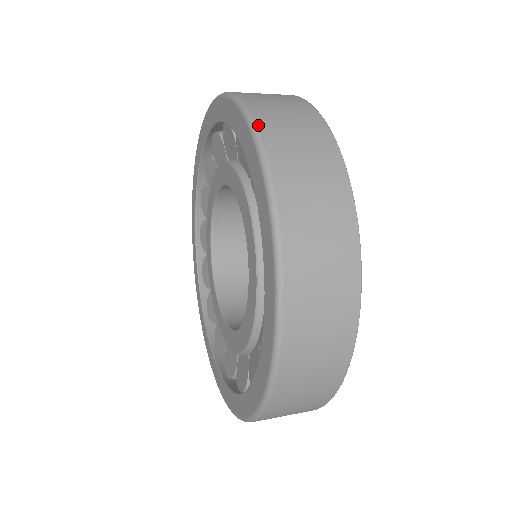
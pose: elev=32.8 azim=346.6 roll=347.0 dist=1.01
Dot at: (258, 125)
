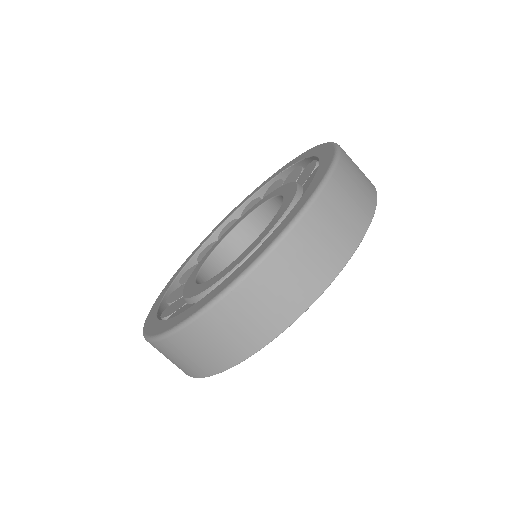
Dot at: (229, 295)
